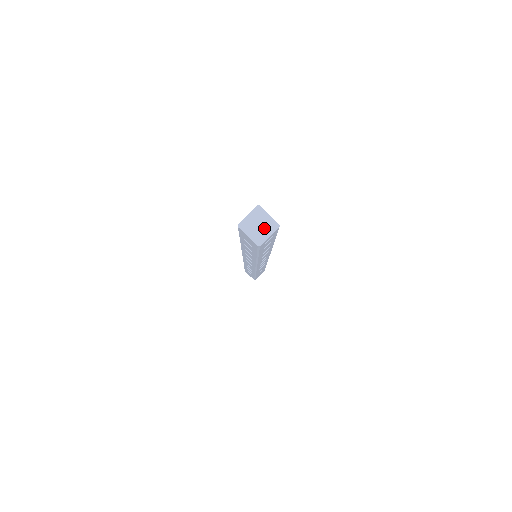
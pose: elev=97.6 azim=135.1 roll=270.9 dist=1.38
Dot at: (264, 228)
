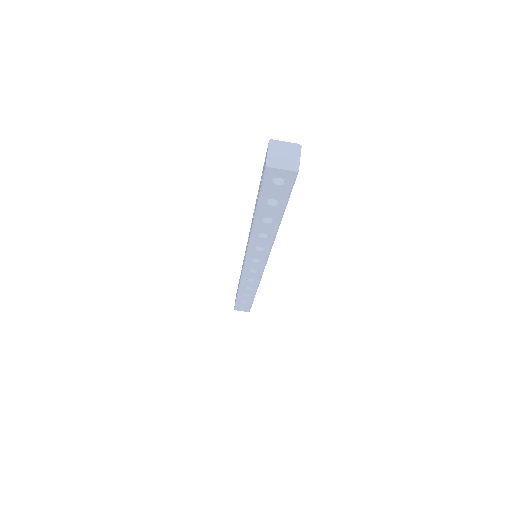
Dot at: (286, 160)
